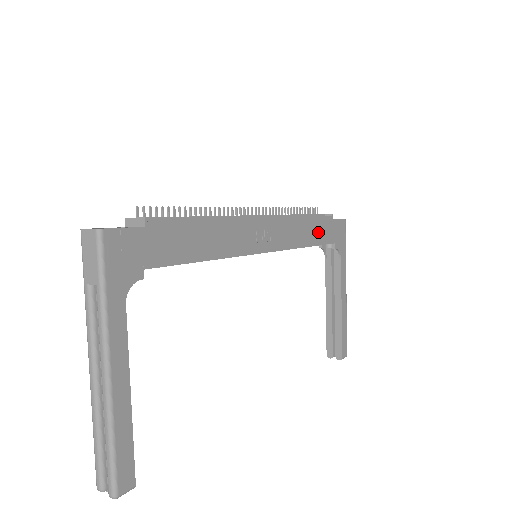
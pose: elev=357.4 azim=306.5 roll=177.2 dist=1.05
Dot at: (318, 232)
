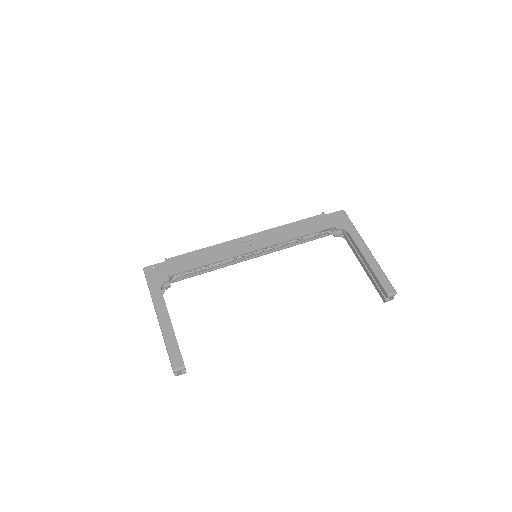
Dot at: (309, 226)
